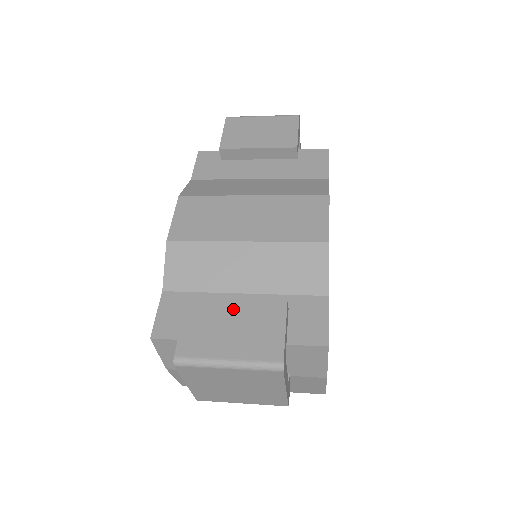
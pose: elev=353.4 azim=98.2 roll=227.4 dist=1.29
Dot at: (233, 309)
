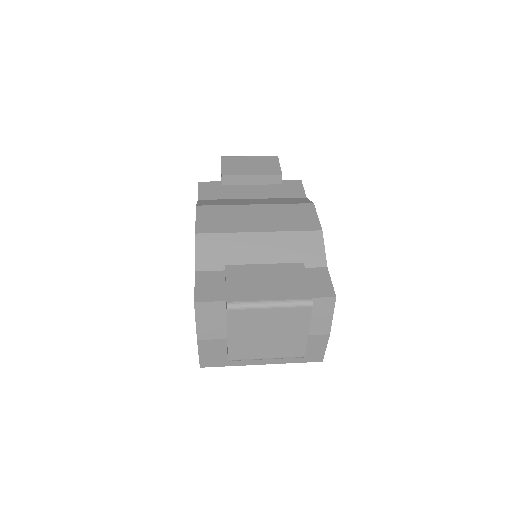
Dot at: (264, 270)
